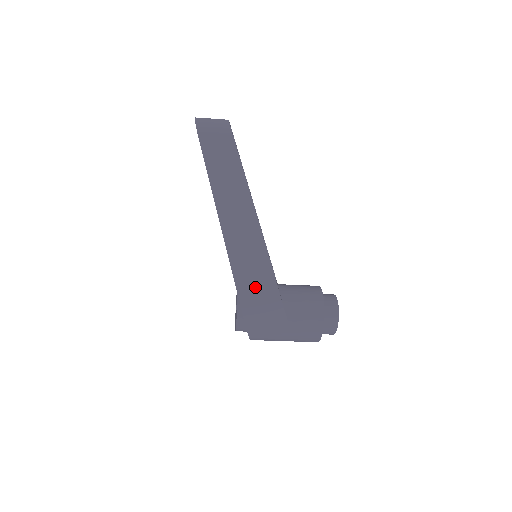
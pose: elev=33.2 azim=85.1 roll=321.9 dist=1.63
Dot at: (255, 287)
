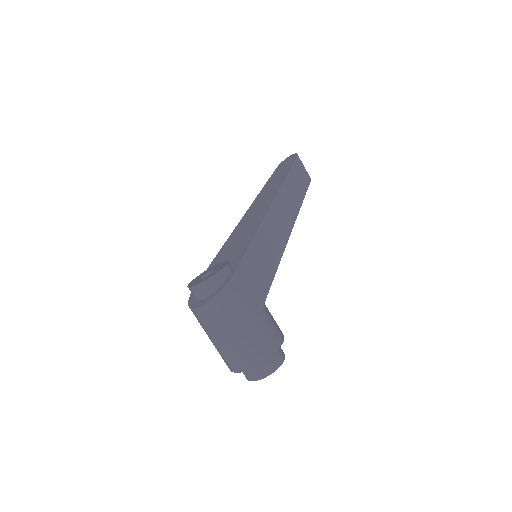
Dot at: (261, 261)
